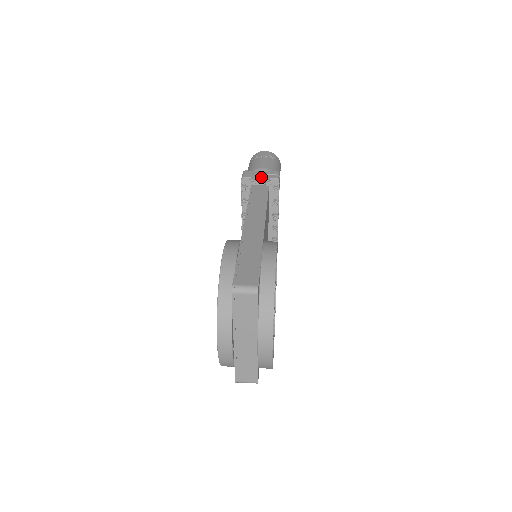
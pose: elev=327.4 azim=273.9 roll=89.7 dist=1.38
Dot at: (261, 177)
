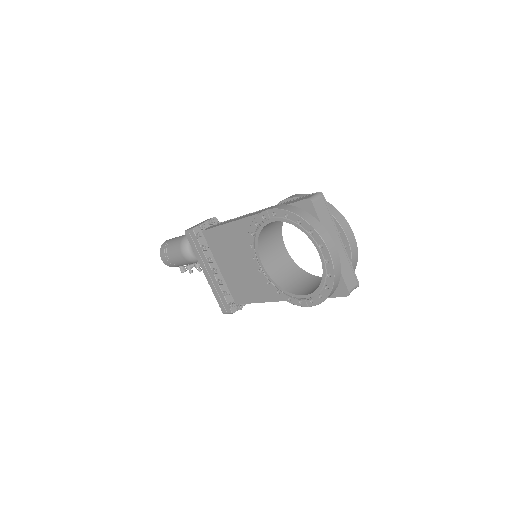
Dot at: (204, 222)
